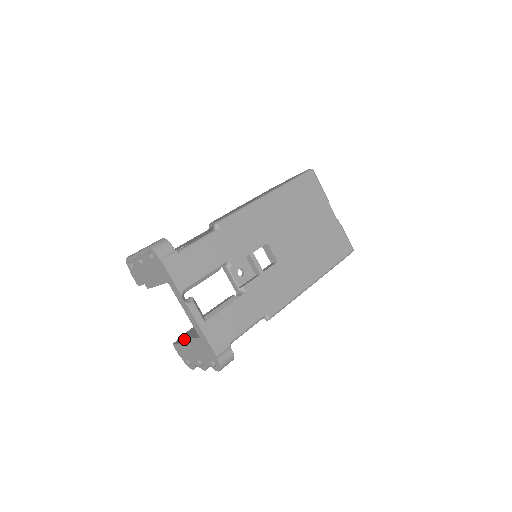
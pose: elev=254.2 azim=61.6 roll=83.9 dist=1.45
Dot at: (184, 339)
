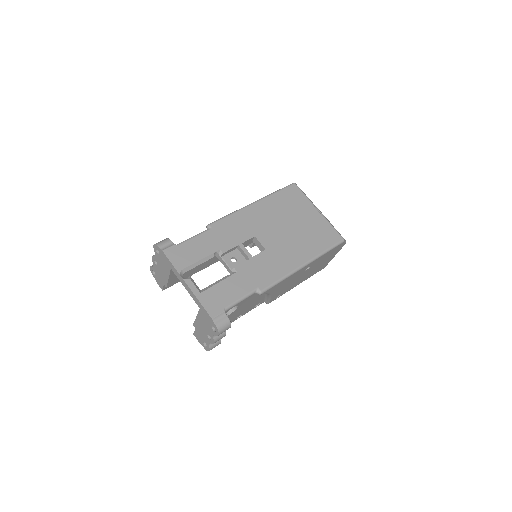
Dot at: (195, 320)
